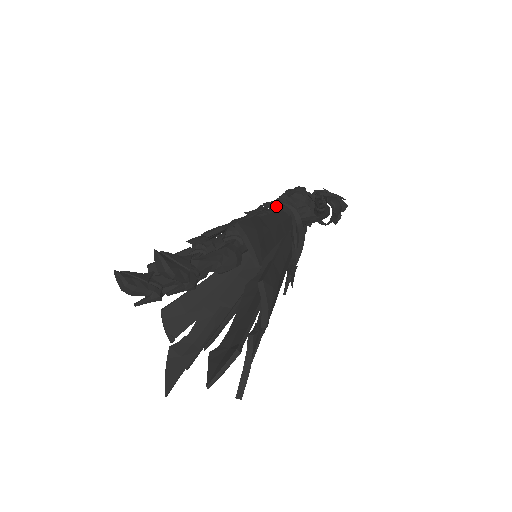
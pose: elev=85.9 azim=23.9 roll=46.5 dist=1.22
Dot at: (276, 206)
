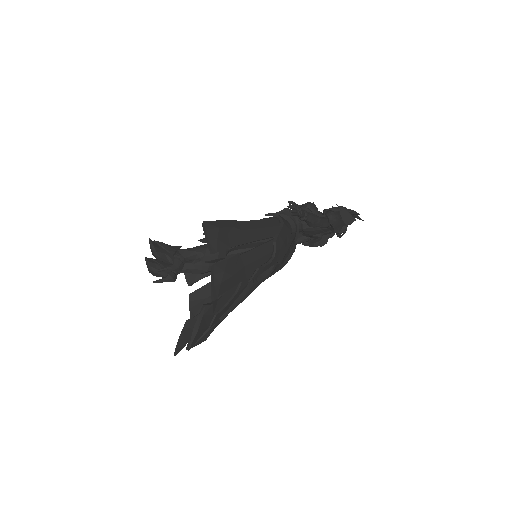
Dot at: occluded
